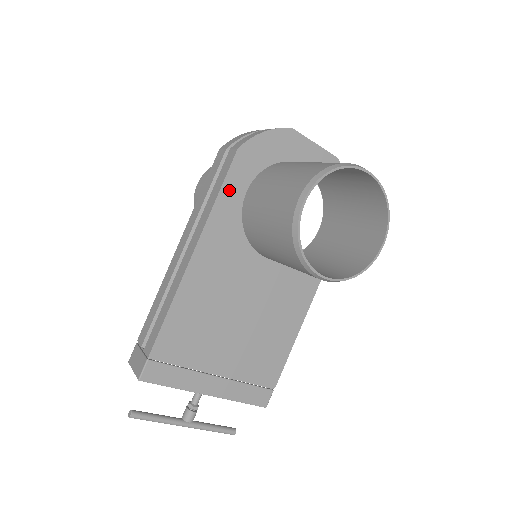
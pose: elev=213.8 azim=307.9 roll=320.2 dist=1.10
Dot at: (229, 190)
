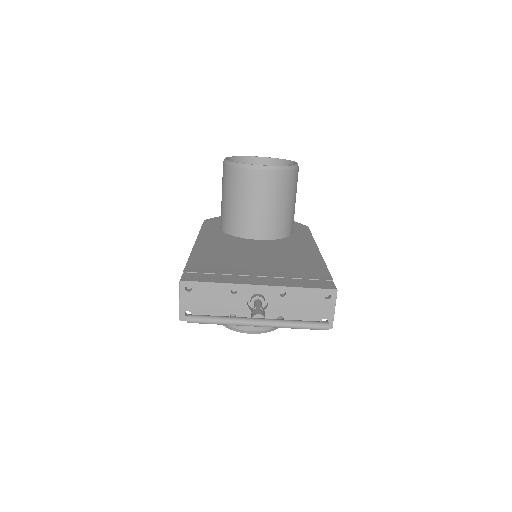
Dot at: (207, 228)
